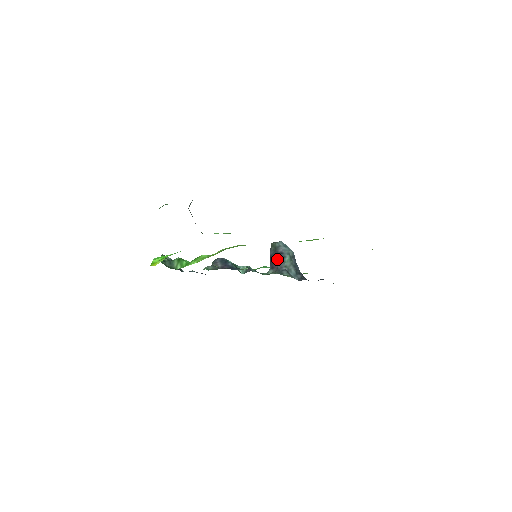
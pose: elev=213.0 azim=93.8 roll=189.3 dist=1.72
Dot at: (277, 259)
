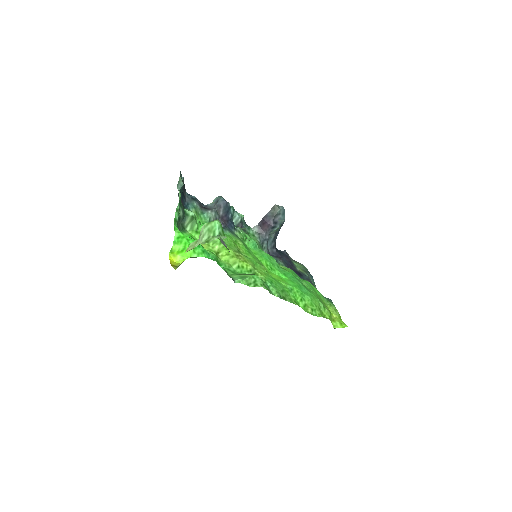
Dot at: (269, 225)
